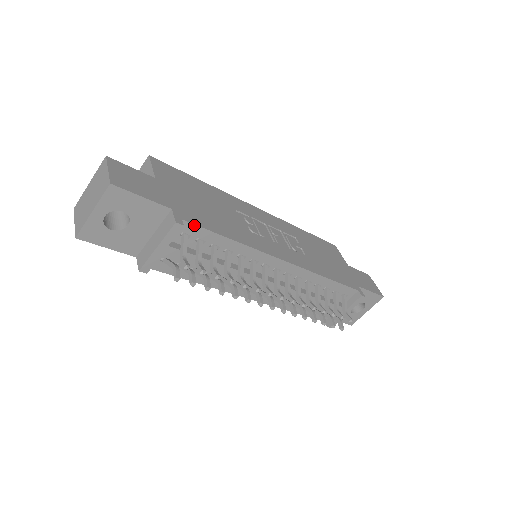
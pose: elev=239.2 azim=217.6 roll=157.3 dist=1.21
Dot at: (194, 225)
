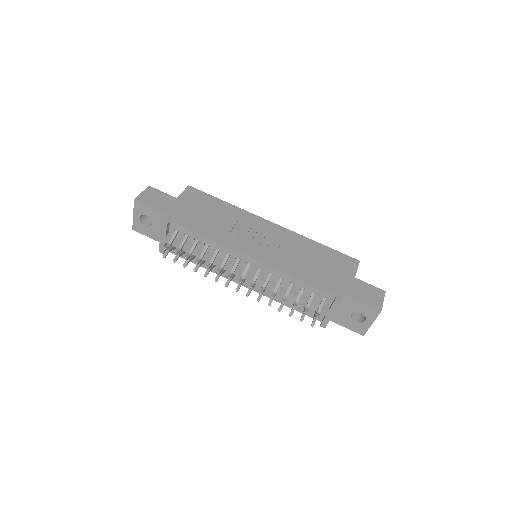
Dot at: (178, 225)
